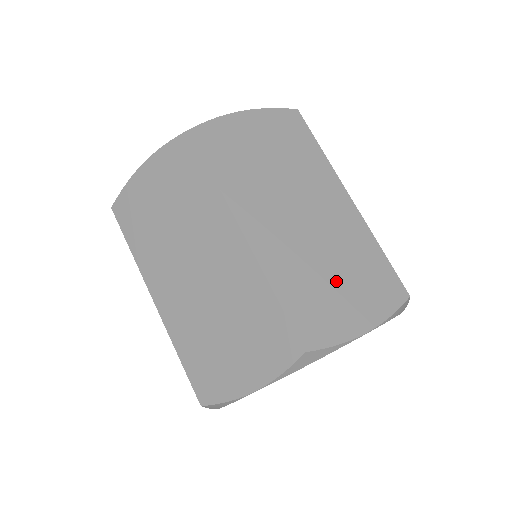
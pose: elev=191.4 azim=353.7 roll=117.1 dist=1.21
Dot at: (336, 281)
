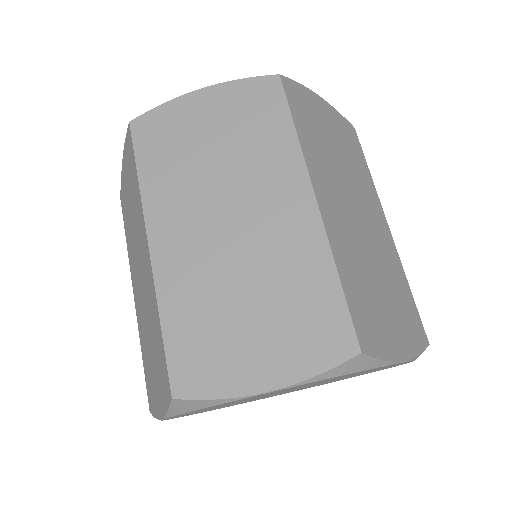
Dot at: (382, 295)
